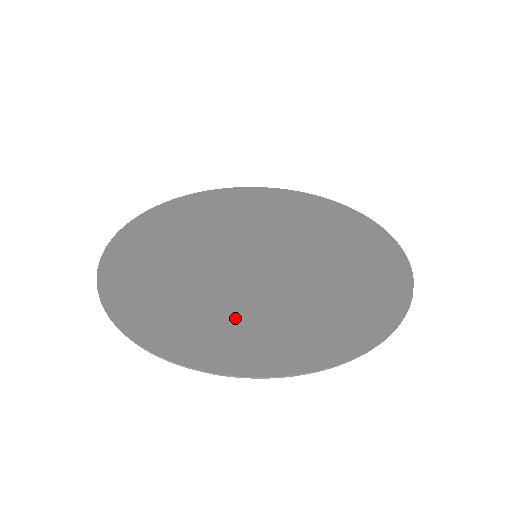
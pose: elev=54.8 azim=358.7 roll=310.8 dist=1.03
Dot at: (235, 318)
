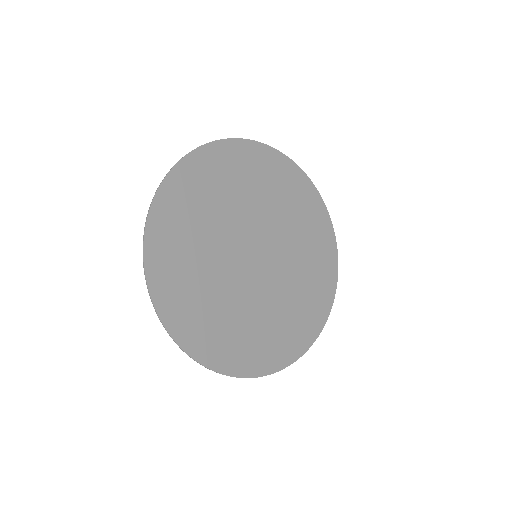
Dot at: (296, 307)
